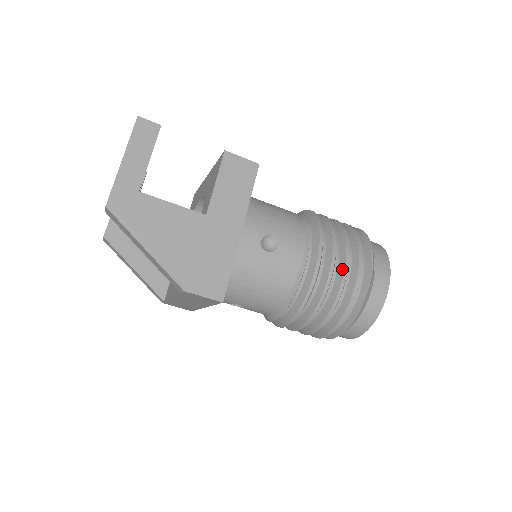
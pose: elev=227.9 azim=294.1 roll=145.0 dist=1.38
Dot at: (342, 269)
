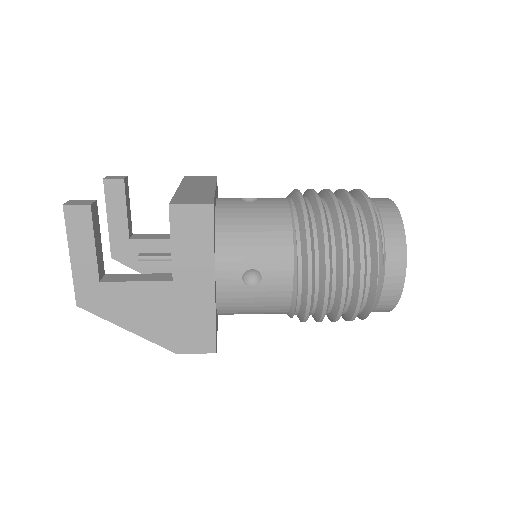
Dot at: (340, 283)
